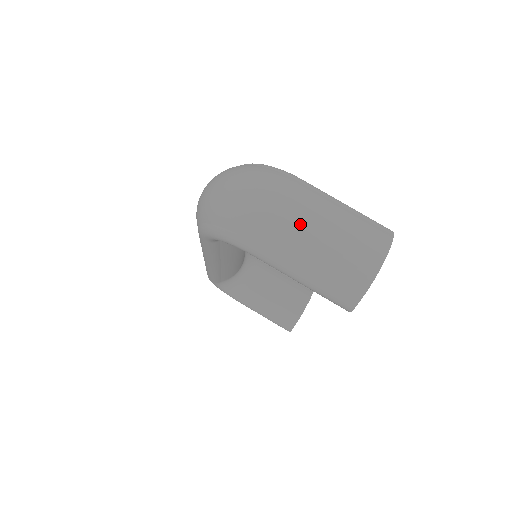
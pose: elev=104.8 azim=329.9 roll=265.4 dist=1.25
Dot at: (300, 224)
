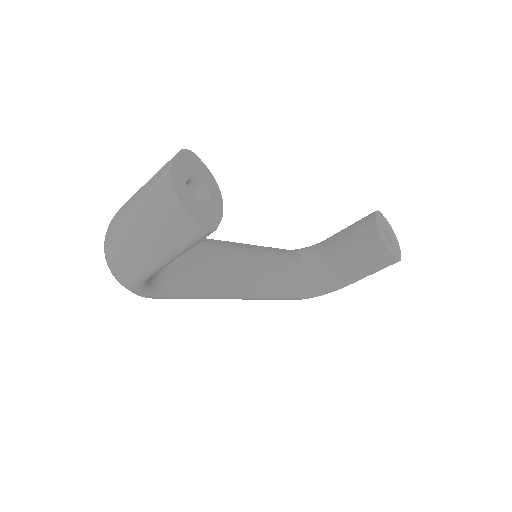
Dot at: (126, 230)
